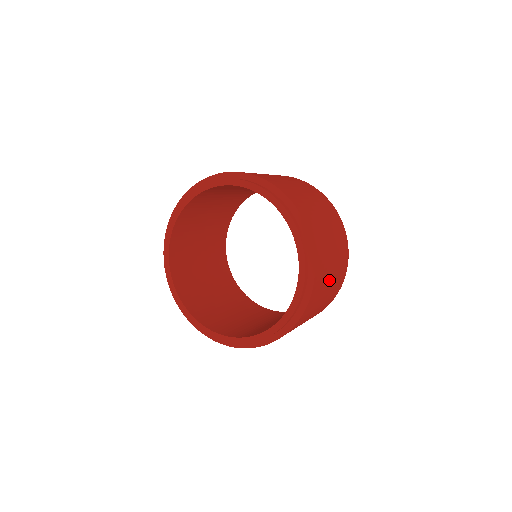
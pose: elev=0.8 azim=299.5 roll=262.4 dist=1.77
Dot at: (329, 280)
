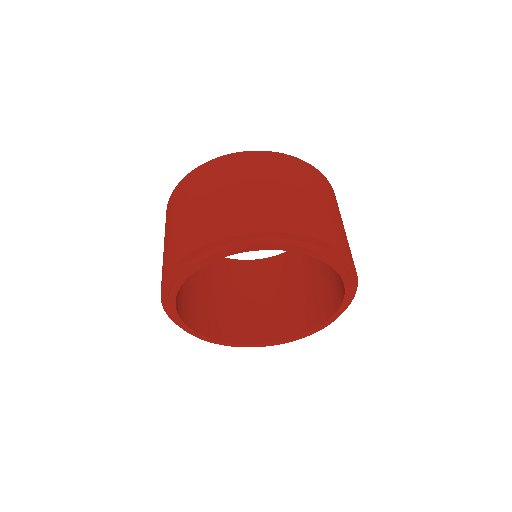
Dot at: occluded
